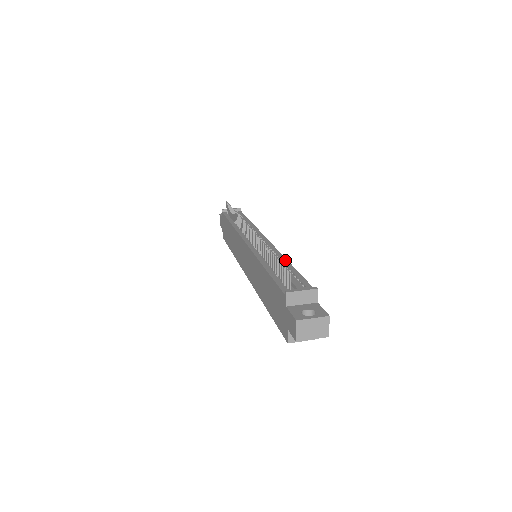
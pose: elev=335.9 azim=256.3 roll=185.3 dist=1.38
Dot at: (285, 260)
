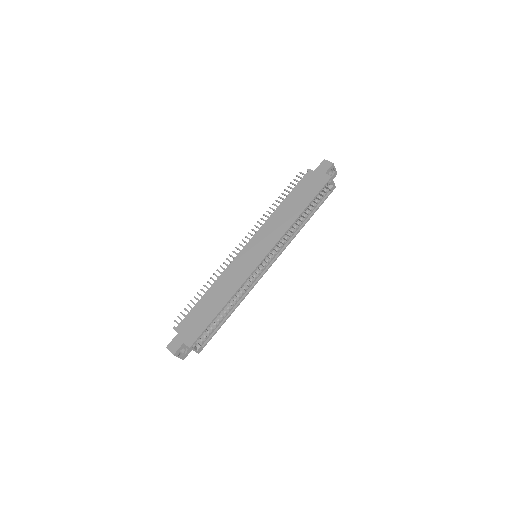
Dot at: occluded
